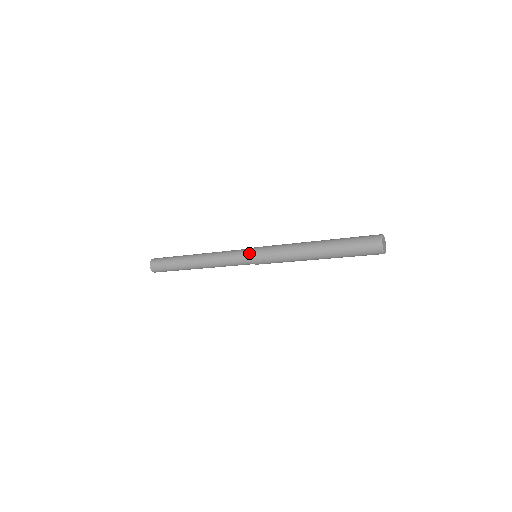
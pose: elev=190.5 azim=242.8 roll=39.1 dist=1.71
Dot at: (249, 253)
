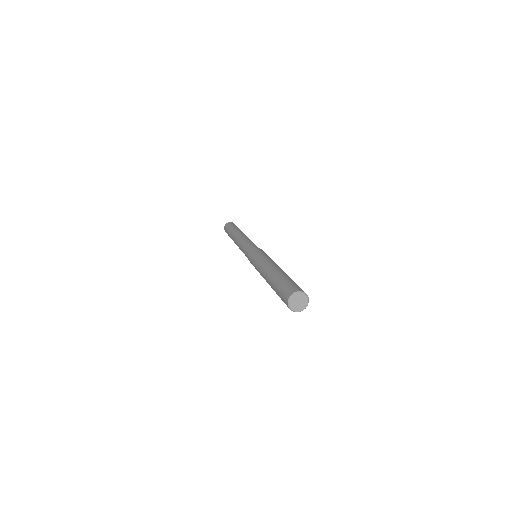
Dot at: (247, 254)
